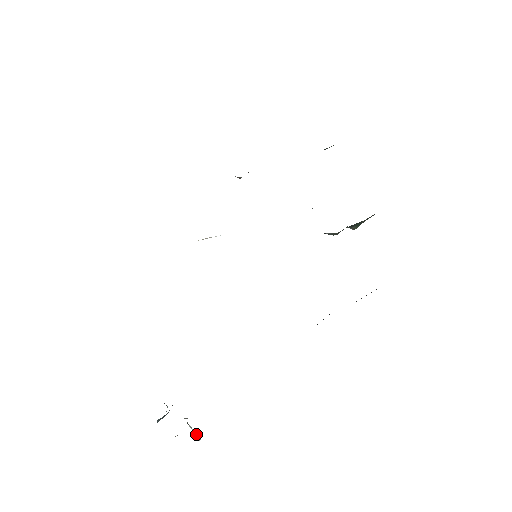
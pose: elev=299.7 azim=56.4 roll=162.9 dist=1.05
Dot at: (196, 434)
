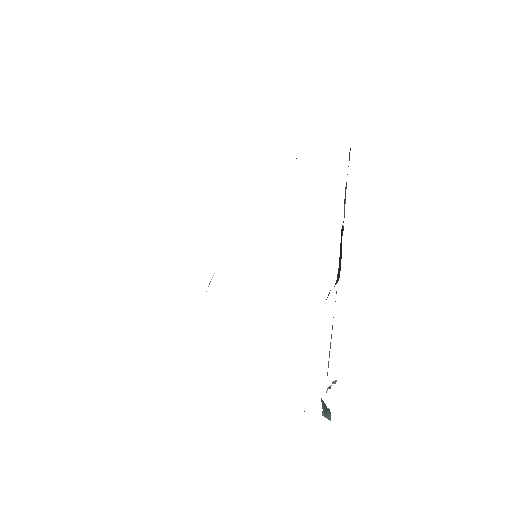
Dot at: (334, 383)
